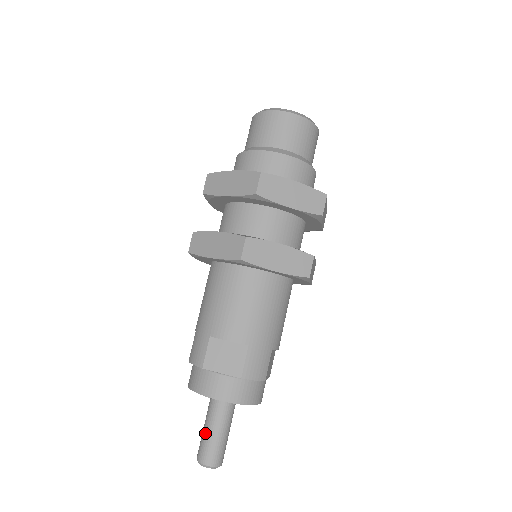
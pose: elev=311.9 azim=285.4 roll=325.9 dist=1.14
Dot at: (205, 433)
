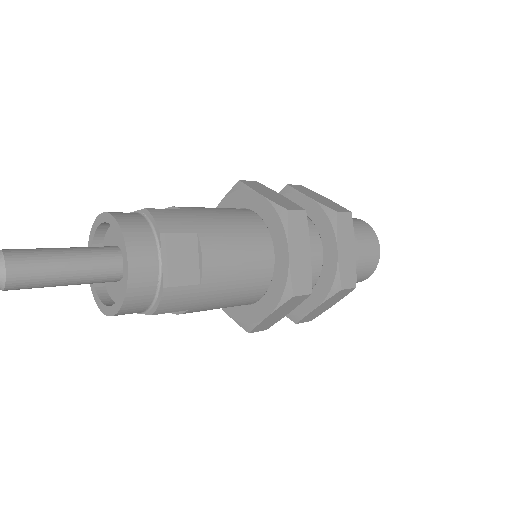
Dot at: occluded
